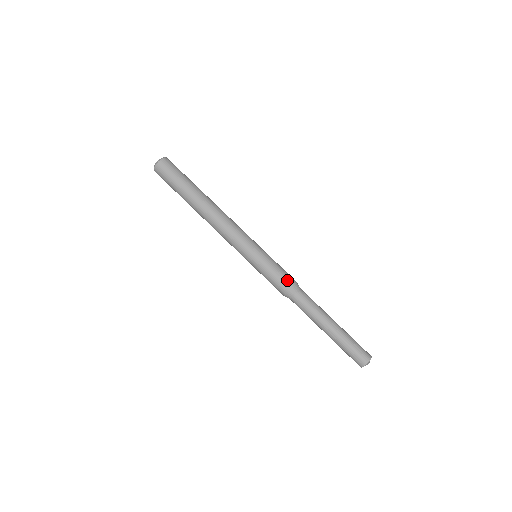
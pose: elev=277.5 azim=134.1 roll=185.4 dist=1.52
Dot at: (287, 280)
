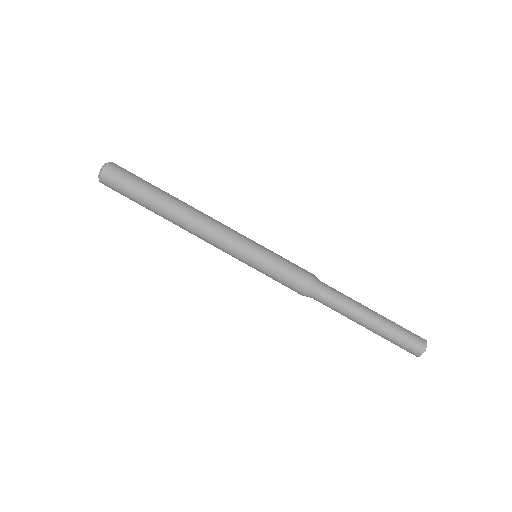
Dot at: (305, 270)
